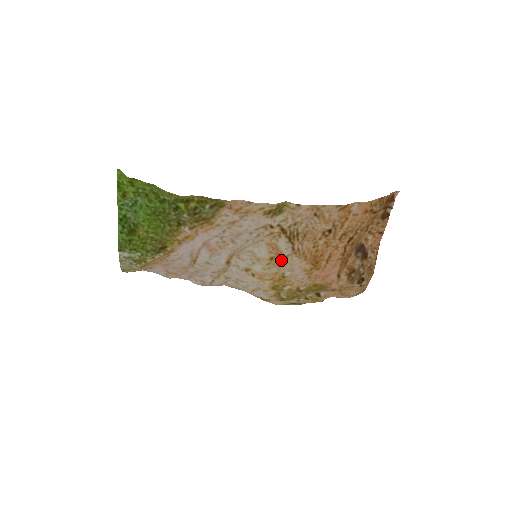
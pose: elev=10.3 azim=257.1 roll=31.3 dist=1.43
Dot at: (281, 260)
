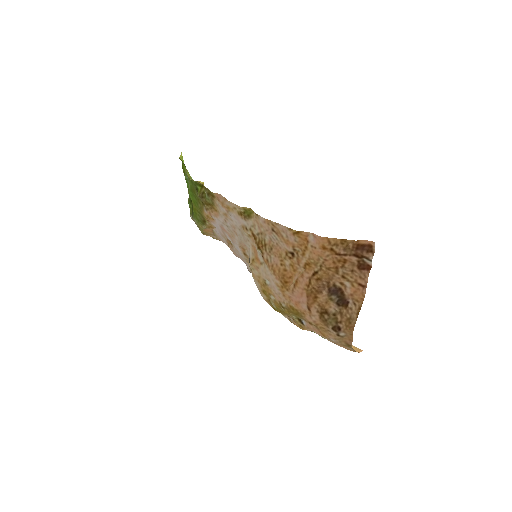
Dot at: (259, 265)
